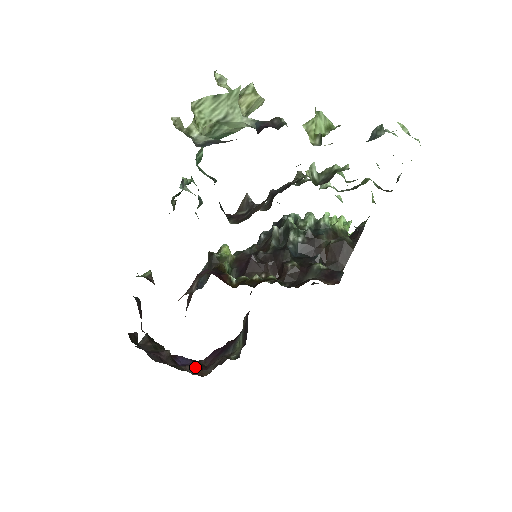
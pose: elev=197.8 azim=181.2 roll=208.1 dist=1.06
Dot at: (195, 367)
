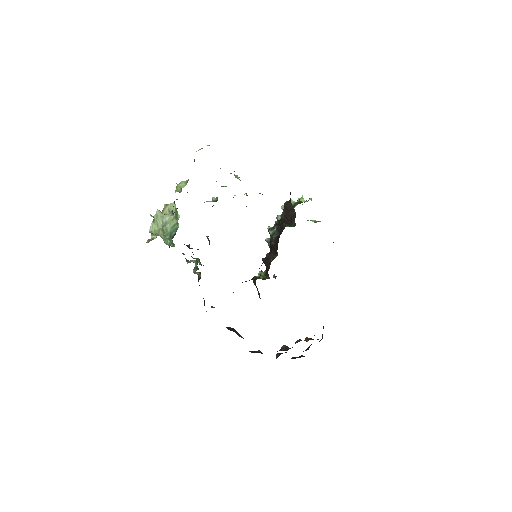
Dot at: (305, 340)
